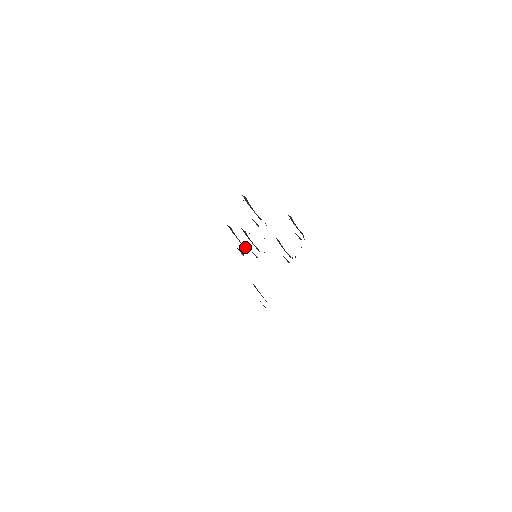
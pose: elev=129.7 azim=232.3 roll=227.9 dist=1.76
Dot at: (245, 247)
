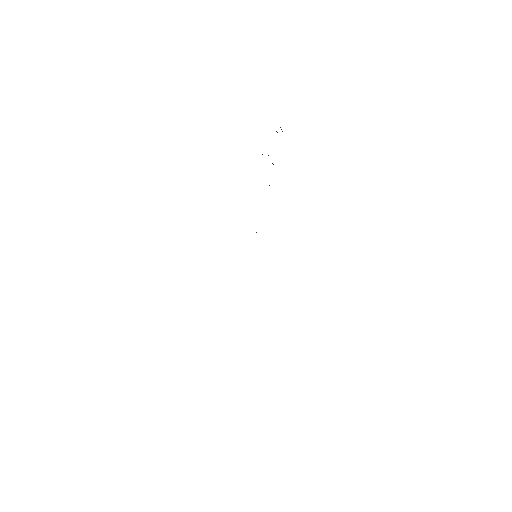
Dot at: occluded
